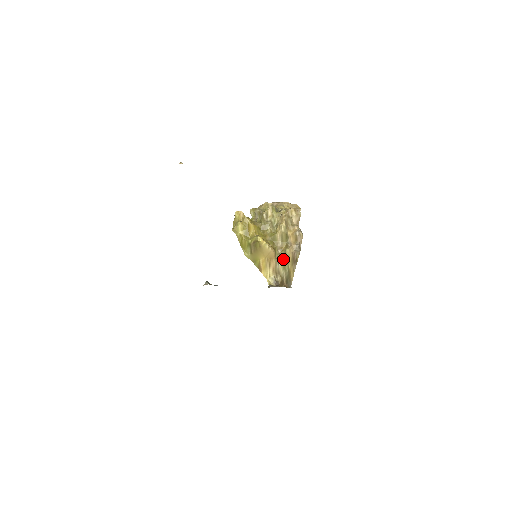
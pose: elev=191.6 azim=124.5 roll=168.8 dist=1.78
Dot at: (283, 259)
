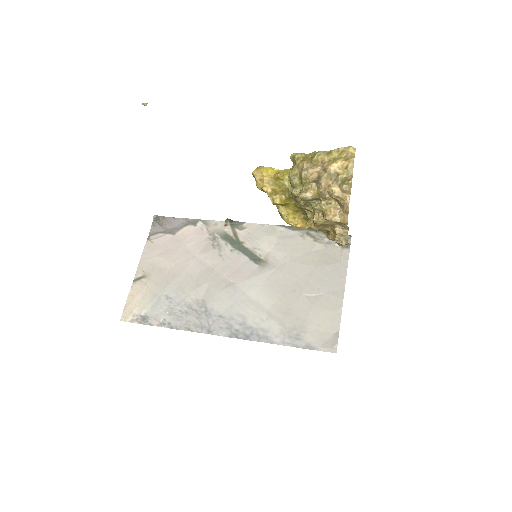
Dot at: occluded
